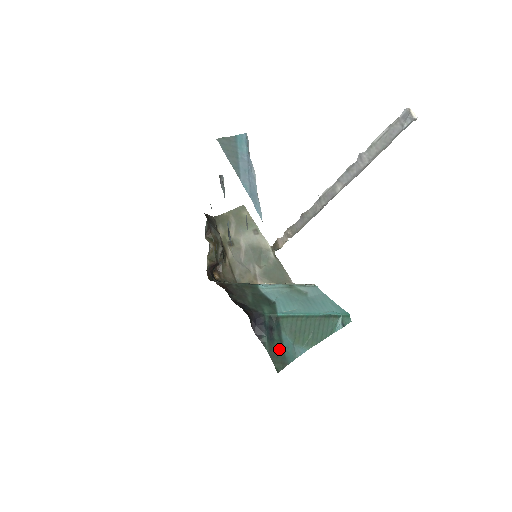
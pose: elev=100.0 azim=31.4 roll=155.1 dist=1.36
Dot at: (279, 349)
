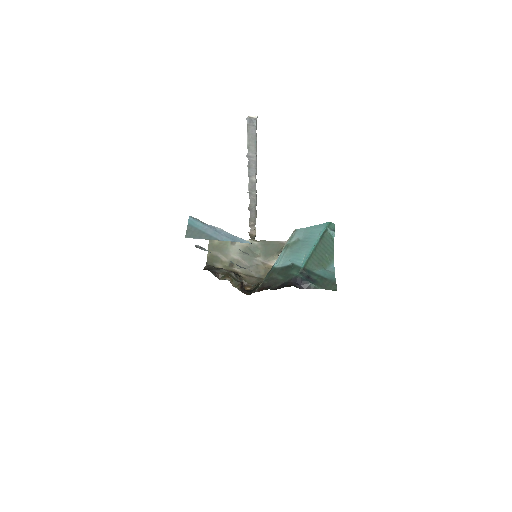
Dot at: (323, 281)
